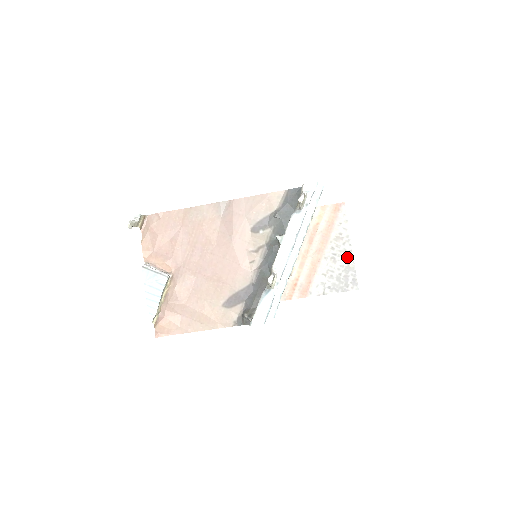
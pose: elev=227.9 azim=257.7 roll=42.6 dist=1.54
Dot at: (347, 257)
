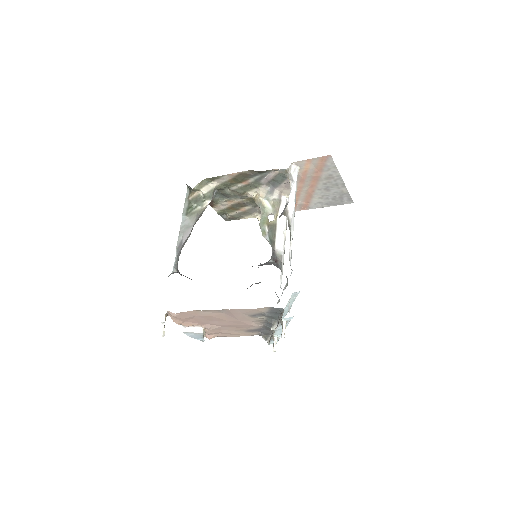
Dot at: (340, 187)
